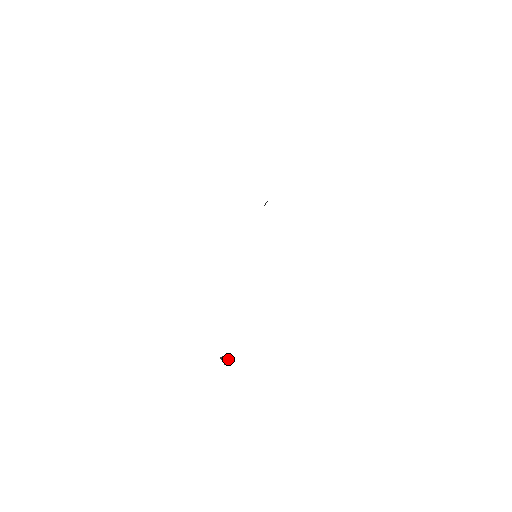
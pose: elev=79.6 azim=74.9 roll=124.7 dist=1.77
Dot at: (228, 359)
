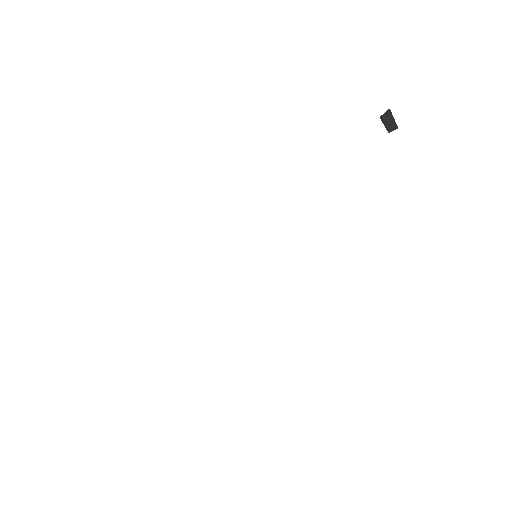
Dot at: occluded
